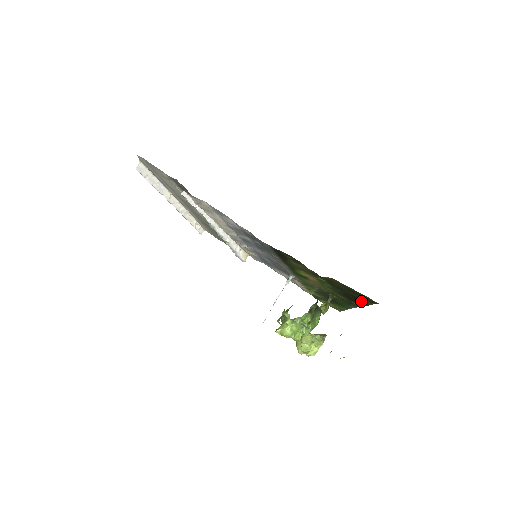
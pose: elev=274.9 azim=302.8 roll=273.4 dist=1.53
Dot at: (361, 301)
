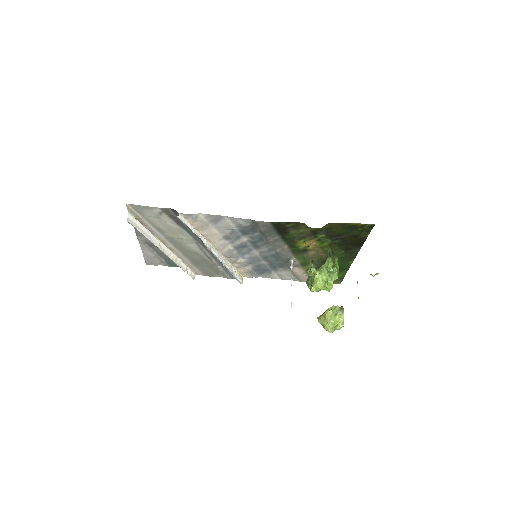
Dot at: (359, 239)
